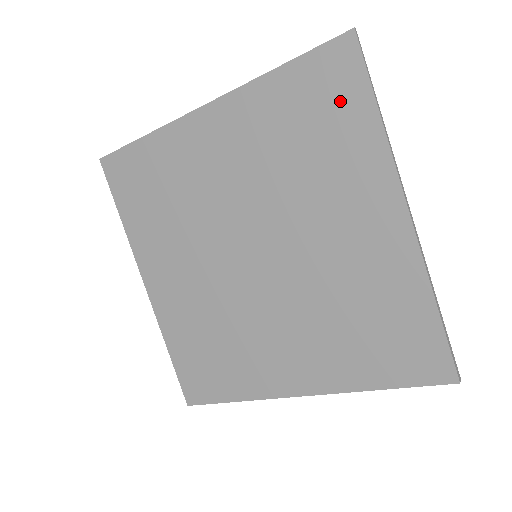
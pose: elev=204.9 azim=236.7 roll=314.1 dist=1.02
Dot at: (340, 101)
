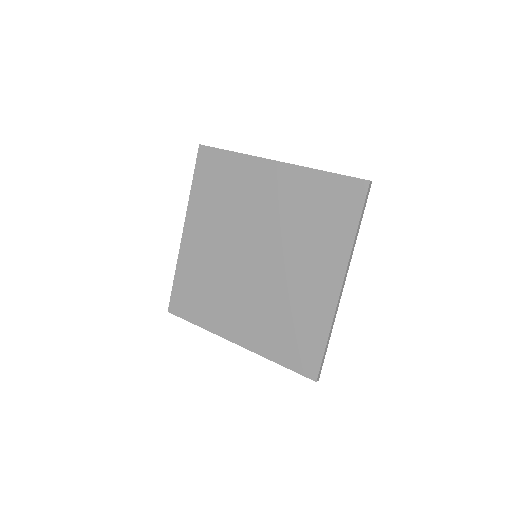
Dot at: (218, 166)
